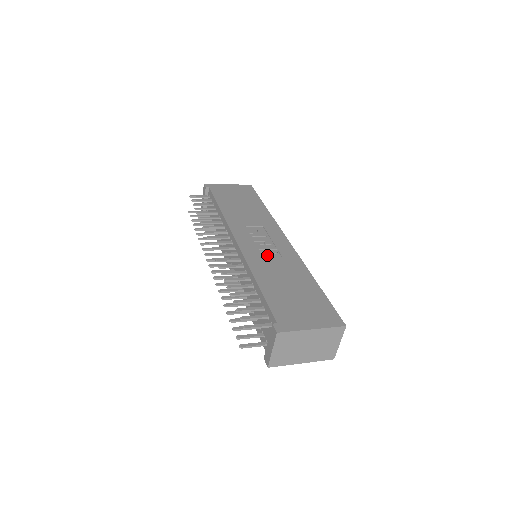
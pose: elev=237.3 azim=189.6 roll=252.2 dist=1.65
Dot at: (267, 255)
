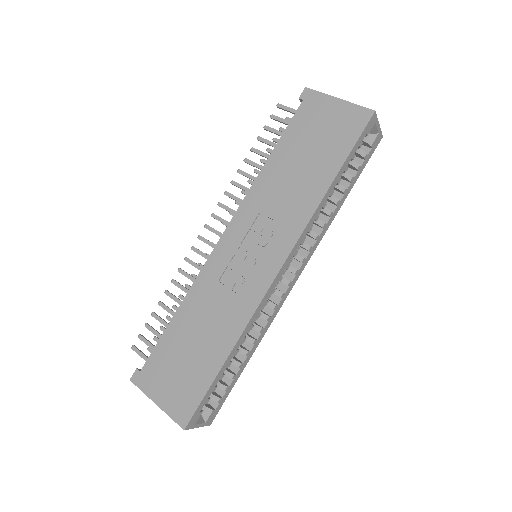
Dot at: (228, 280)
